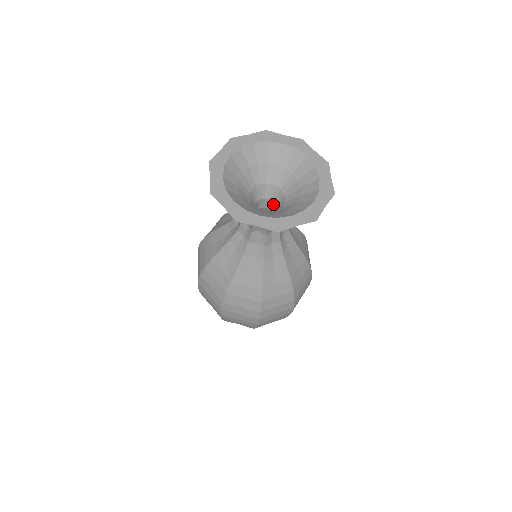
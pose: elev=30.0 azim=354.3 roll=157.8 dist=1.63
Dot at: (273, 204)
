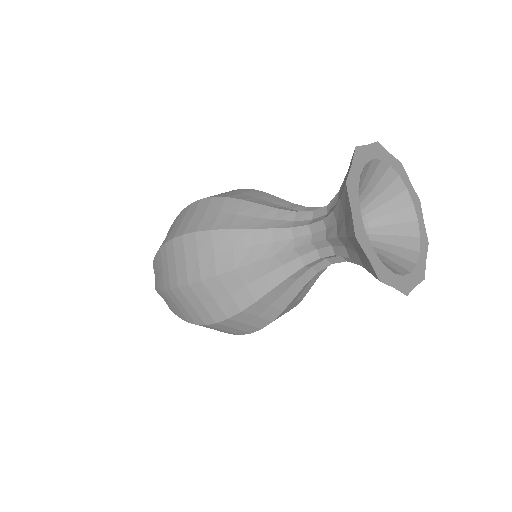
Dot at: occluded
